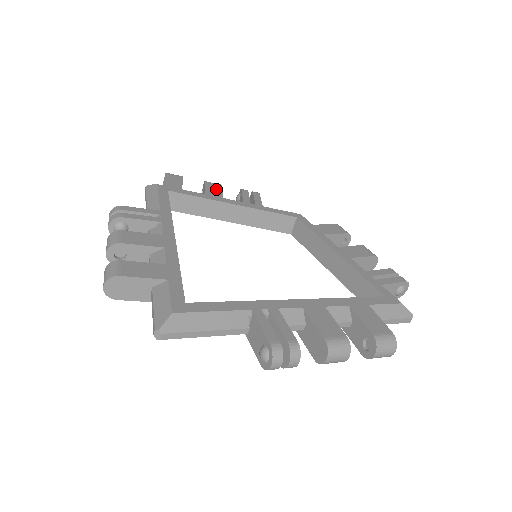
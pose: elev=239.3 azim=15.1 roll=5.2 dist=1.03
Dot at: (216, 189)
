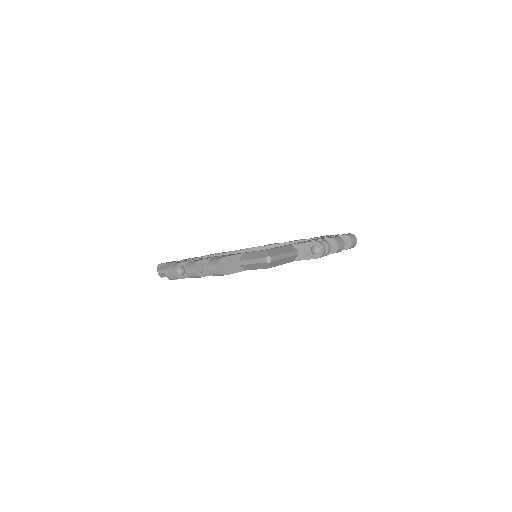
Dot at: (195, 257)
